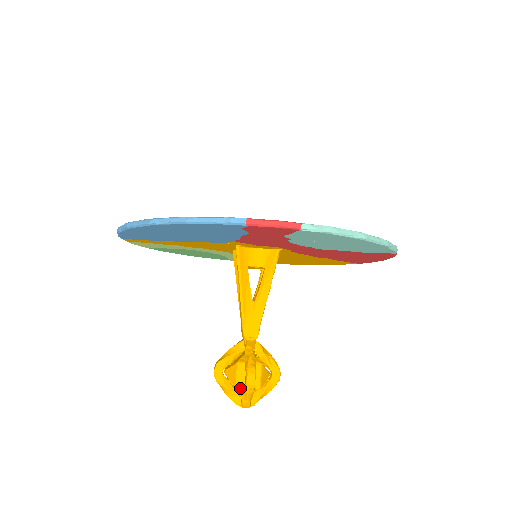
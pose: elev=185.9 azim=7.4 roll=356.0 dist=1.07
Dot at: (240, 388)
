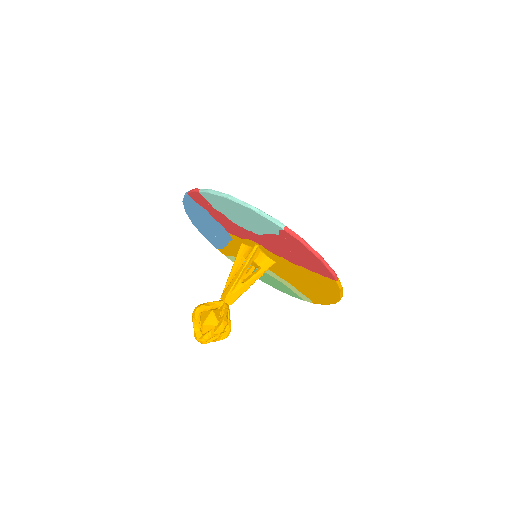
Dot at: occluded
